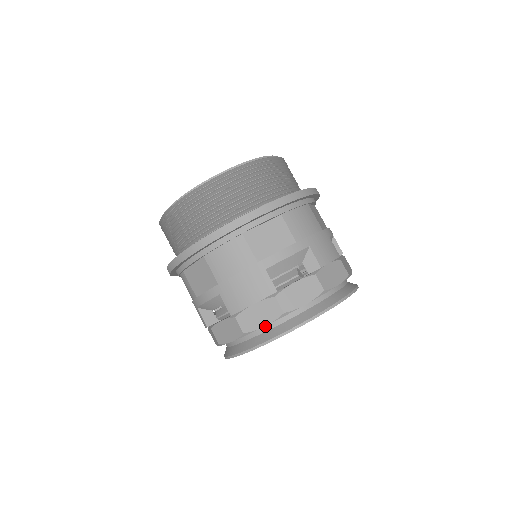
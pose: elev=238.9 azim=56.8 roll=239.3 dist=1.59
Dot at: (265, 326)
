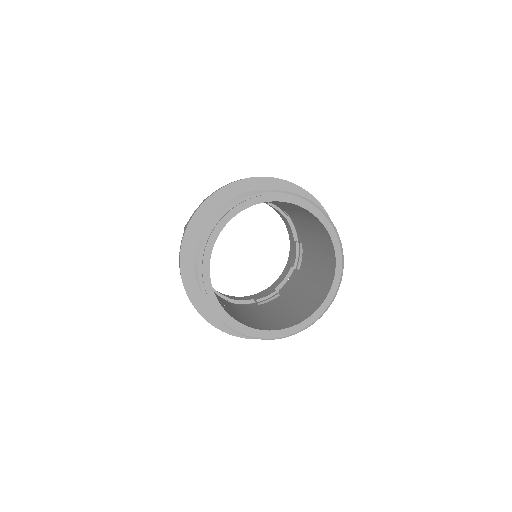
Dot at: (236, 303)
